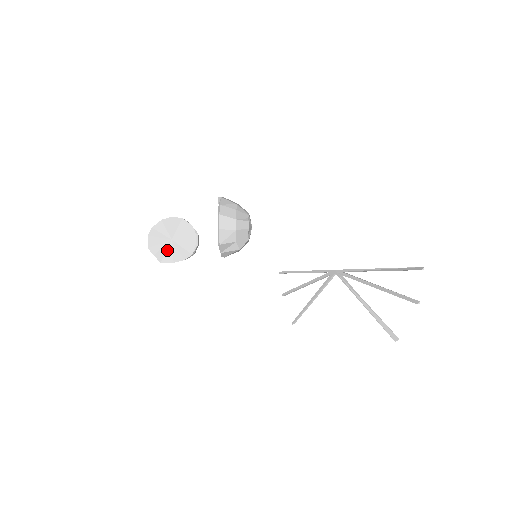
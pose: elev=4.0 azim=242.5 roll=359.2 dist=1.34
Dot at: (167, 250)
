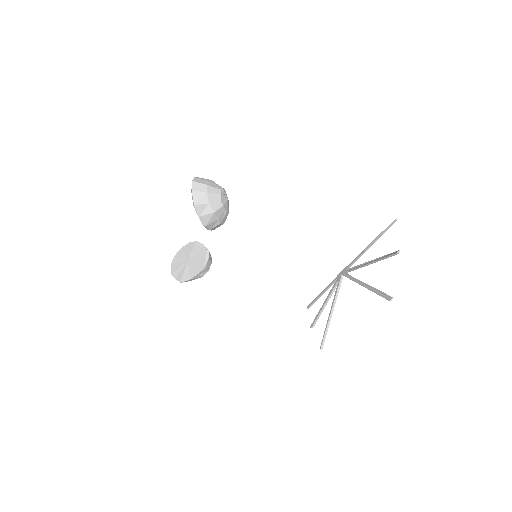
Dot at: (185, 270)
